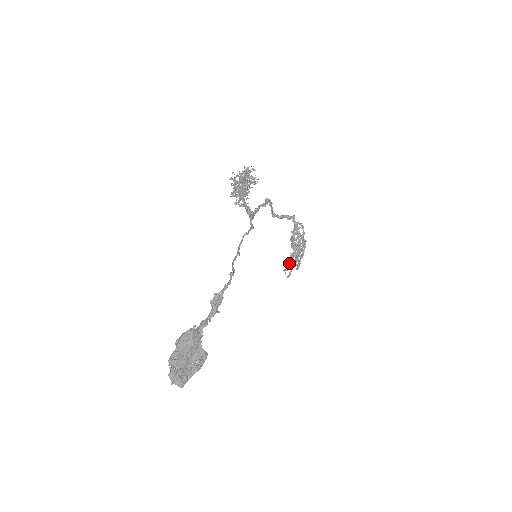
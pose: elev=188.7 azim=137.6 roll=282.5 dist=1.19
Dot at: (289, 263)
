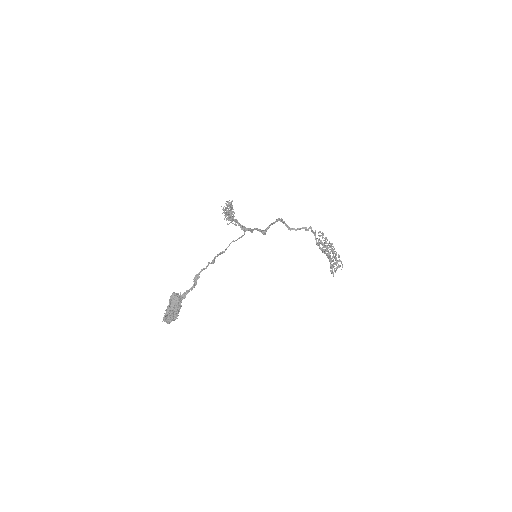
Dot at: occluded
